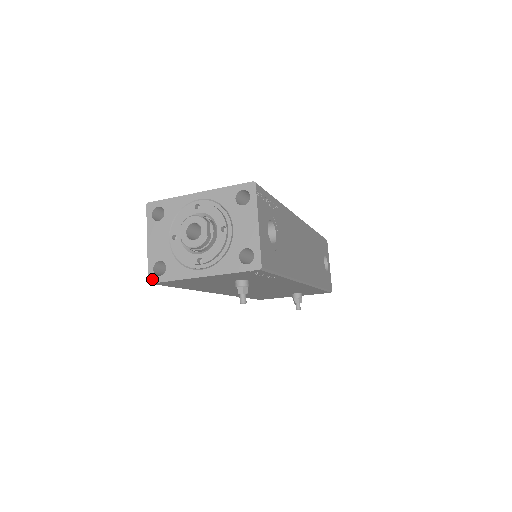
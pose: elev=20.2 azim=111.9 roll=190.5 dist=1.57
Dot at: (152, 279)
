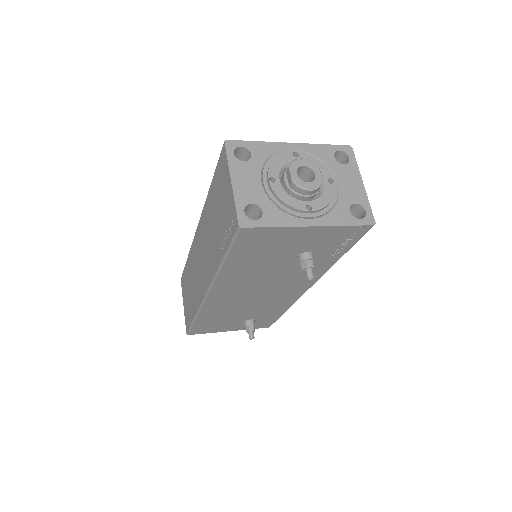
Dot at: (244, 222)
